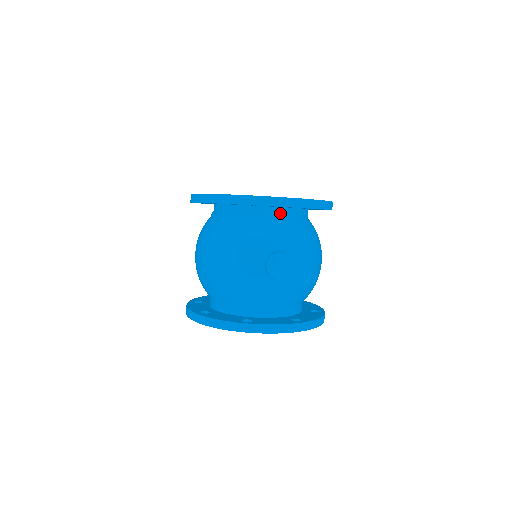
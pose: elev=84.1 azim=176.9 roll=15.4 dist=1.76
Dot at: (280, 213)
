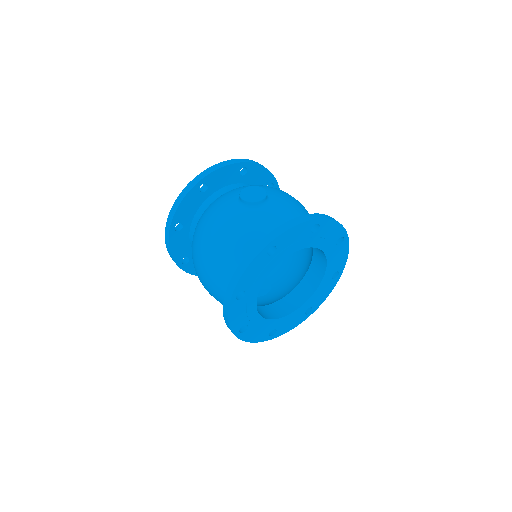
Dot at: (231, 188)
